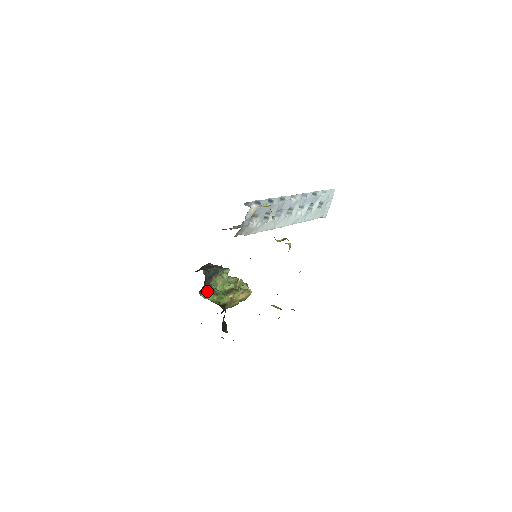
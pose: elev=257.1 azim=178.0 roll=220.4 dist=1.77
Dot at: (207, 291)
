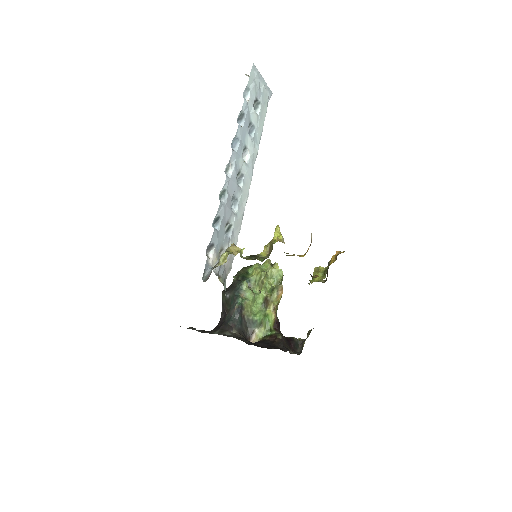
Dot at: (251, 331)
